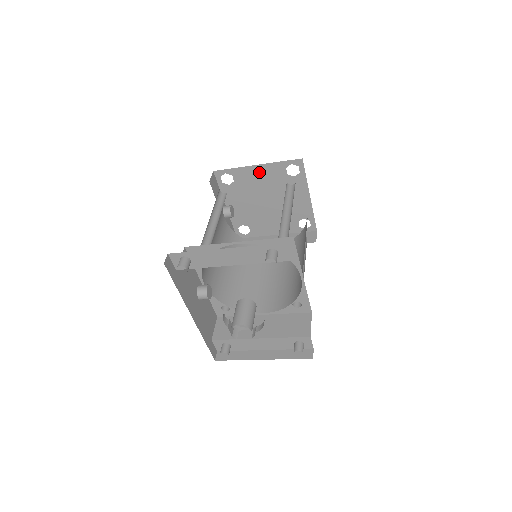
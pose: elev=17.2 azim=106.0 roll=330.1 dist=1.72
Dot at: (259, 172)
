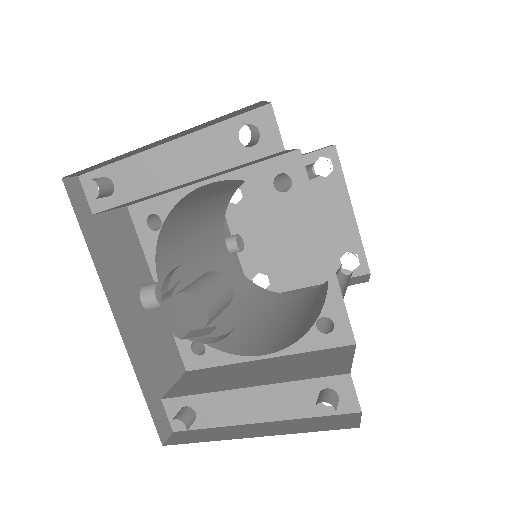
Dot at: occluded
